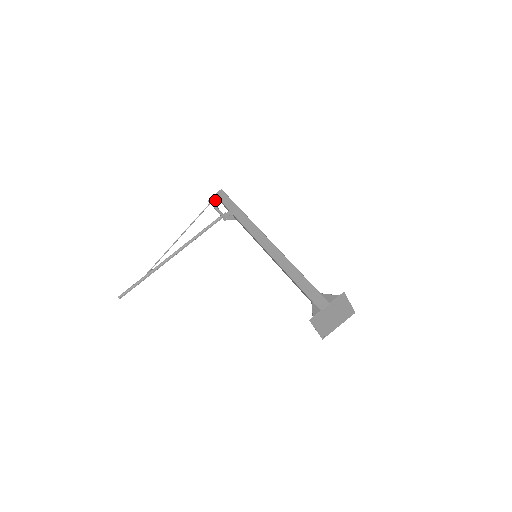
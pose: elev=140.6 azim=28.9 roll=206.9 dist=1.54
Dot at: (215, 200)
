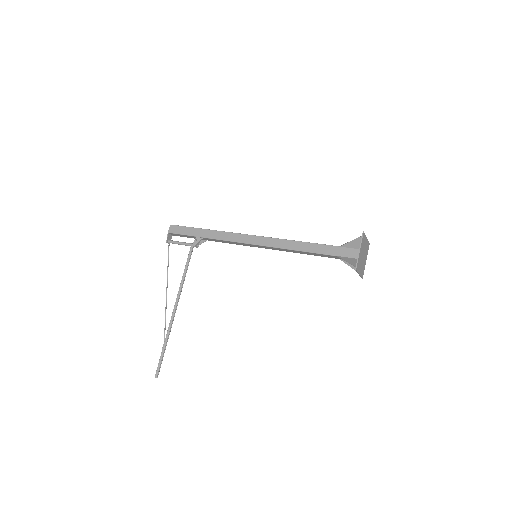
Dot at: (170, 237)
